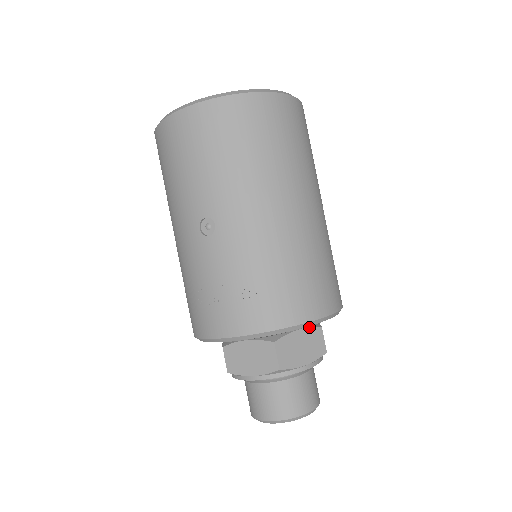
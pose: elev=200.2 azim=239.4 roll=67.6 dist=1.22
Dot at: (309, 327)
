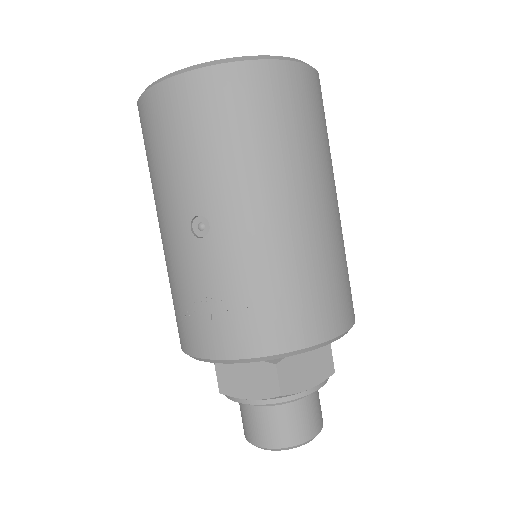
Dot at: occluded
